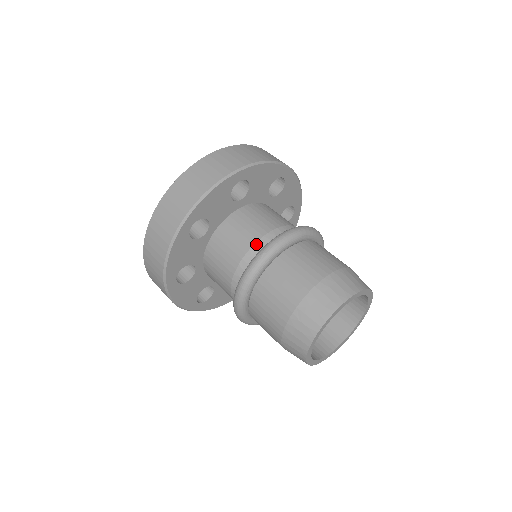
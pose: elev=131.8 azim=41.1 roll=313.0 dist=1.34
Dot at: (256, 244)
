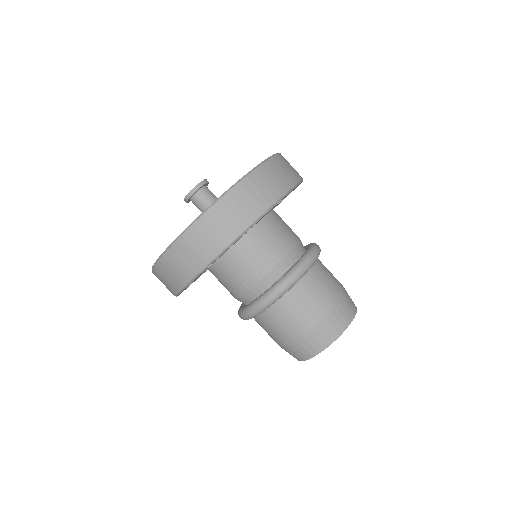
Dot at: (290, 253)
